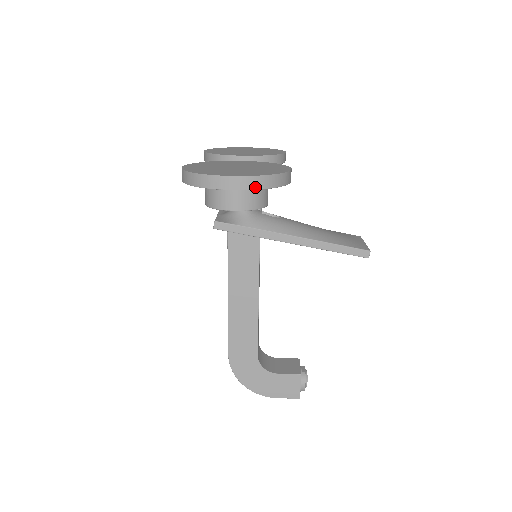
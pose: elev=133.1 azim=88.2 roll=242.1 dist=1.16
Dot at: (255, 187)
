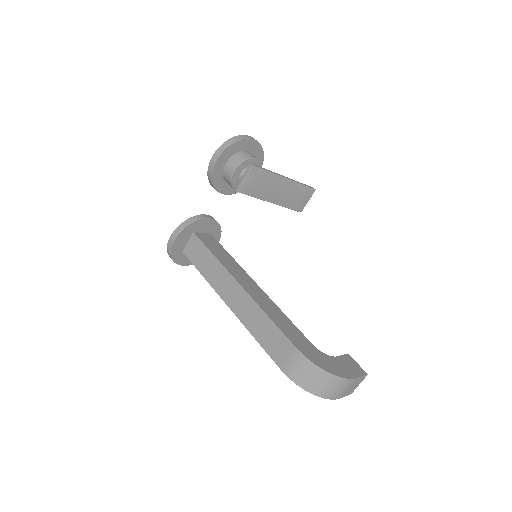
Dot at: (260, 144)
